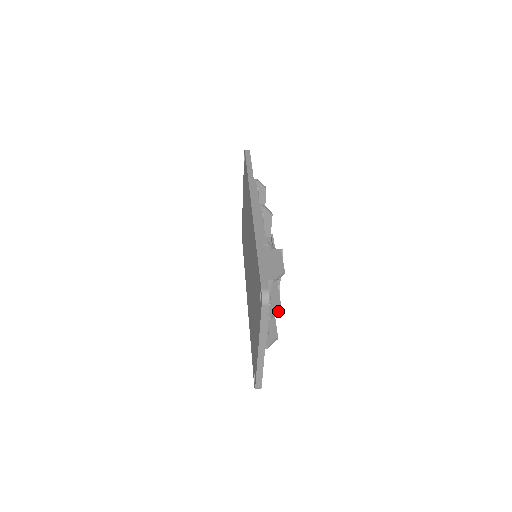
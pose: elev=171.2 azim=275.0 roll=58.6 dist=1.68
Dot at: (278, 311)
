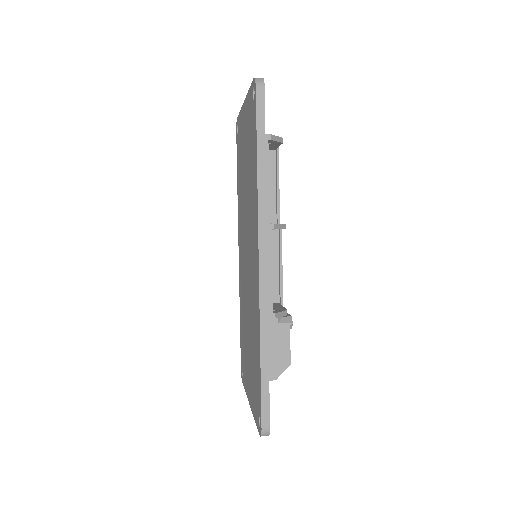
Dot at: occluded
